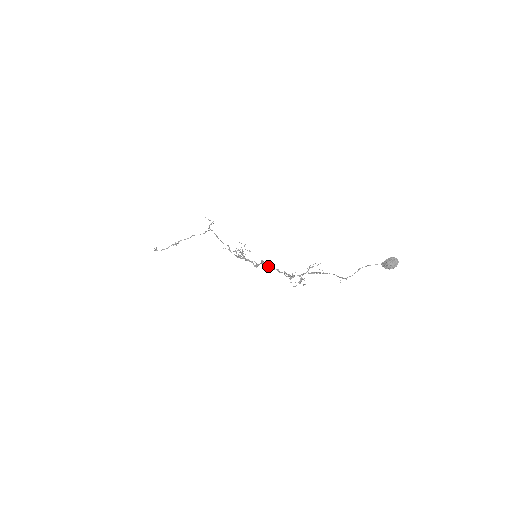
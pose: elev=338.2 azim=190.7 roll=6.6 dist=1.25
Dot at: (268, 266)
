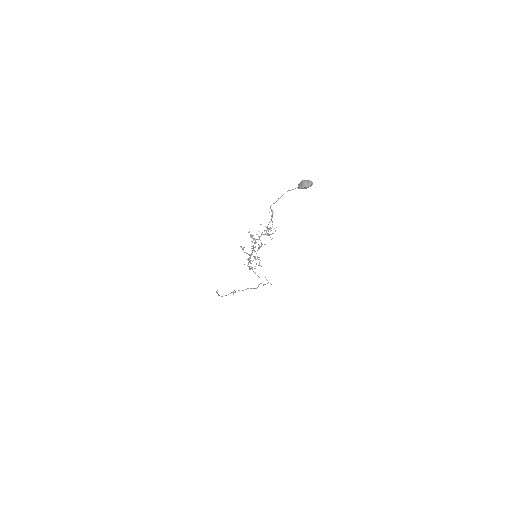
Dot at: (251, 246)
